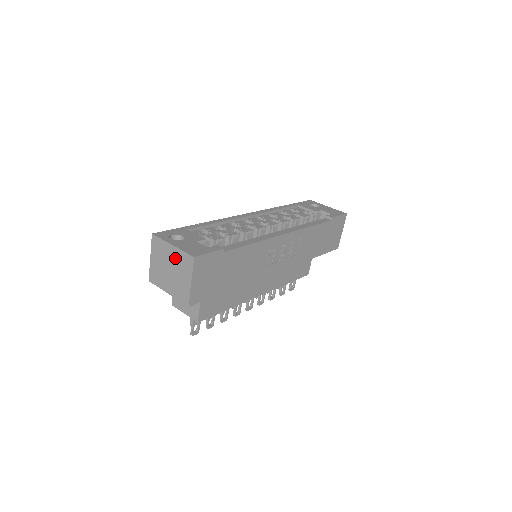
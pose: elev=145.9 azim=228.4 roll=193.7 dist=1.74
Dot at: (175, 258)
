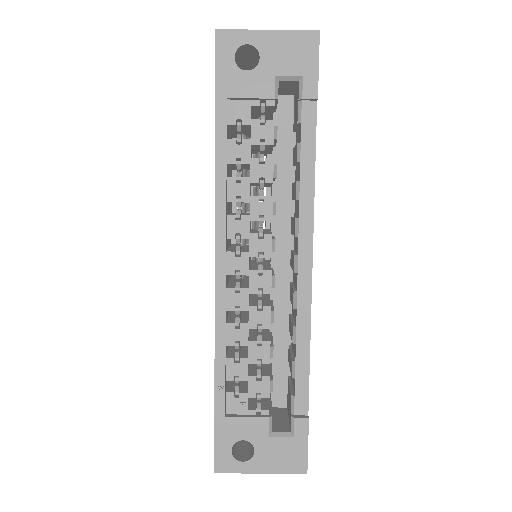
Dot at: occluded
